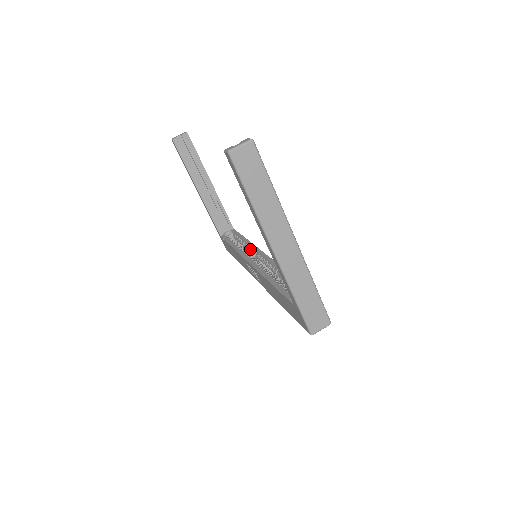
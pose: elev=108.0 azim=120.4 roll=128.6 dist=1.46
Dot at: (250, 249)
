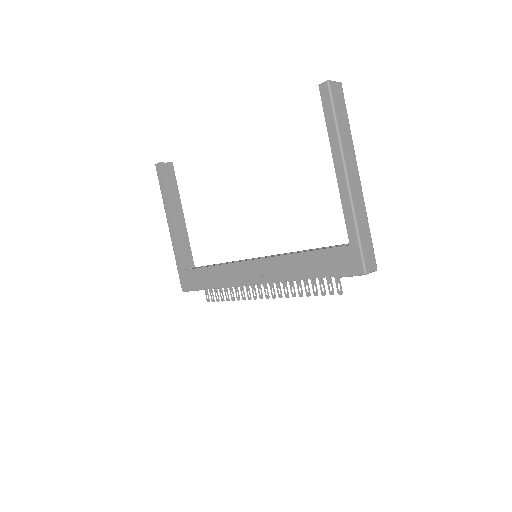
Dot at: occluded
